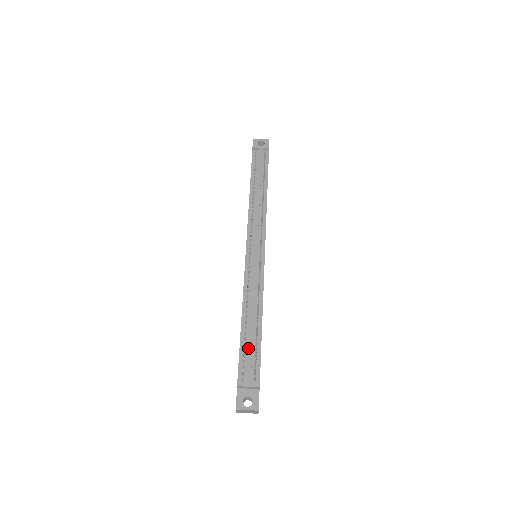
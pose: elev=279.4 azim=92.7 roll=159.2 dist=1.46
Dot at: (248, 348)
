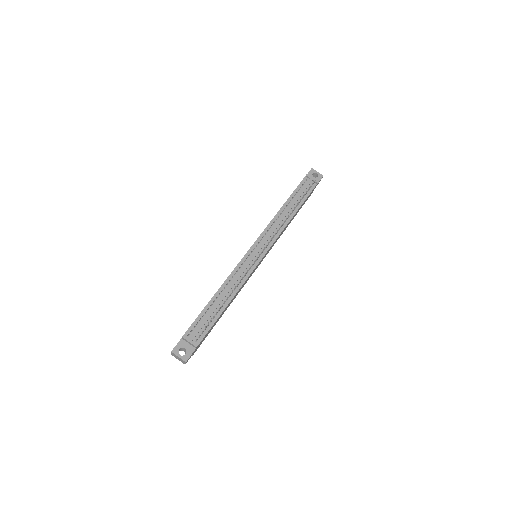
Dot at: (206, 316)
